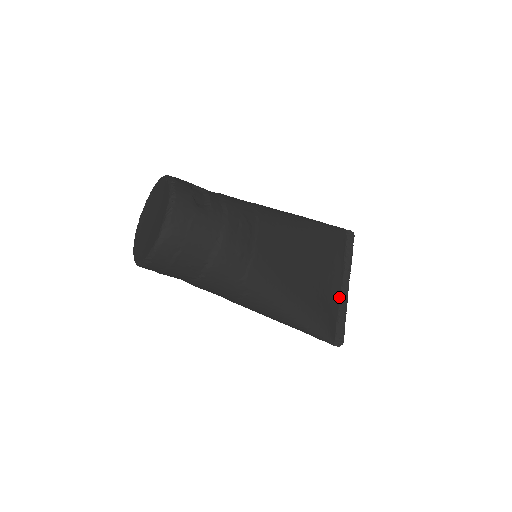
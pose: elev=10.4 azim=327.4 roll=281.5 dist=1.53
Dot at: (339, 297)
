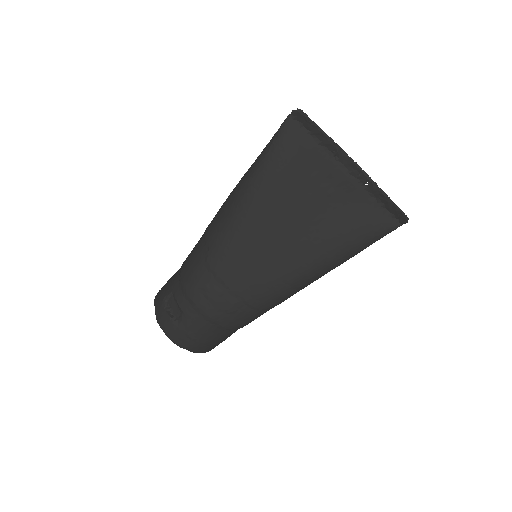
Dot at: (358, 185)
